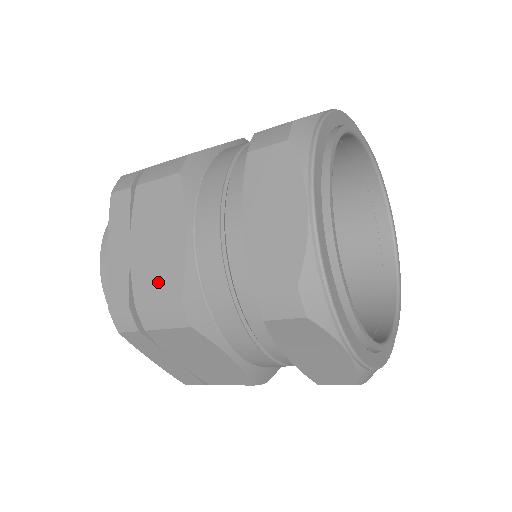
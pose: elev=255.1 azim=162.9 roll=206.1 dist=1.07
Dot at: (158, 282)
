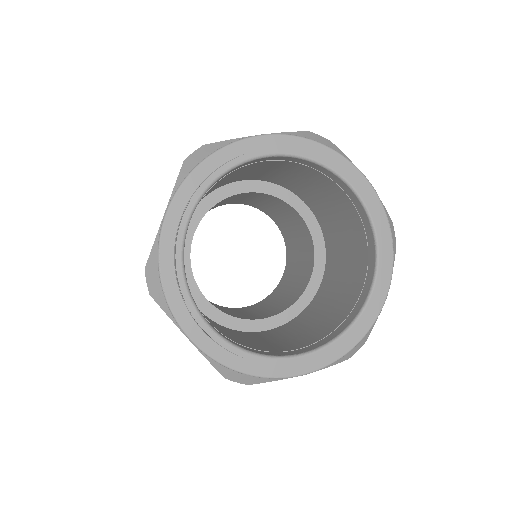
Dot at: occluded
